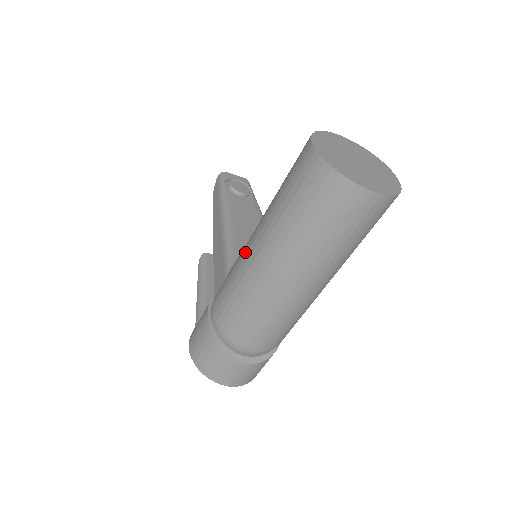
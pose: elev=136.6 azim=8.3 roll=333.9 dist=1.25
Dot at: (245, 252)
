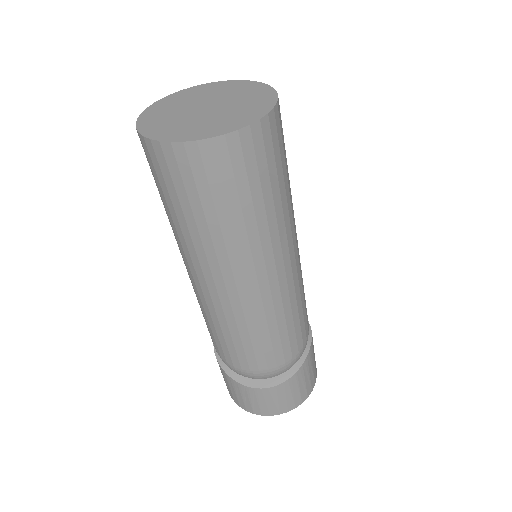
Dot at: occluded
